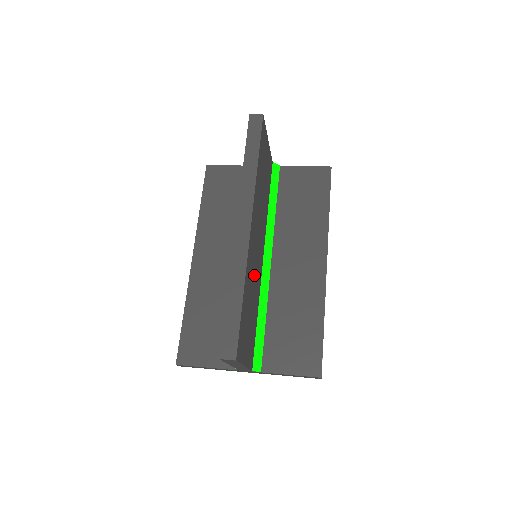
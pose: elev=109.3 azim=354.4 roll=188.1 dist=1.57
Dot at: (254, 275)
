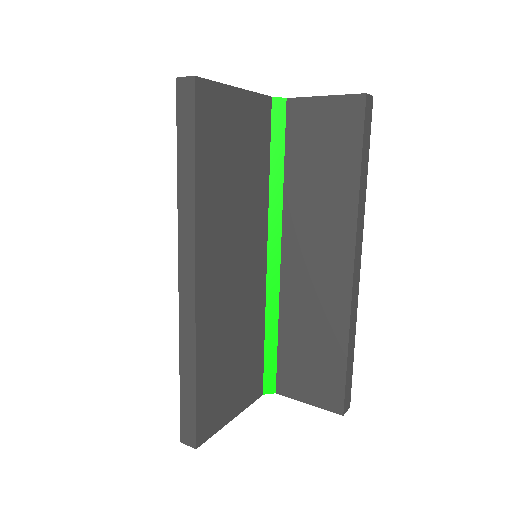
Dot at: (234, 311)
